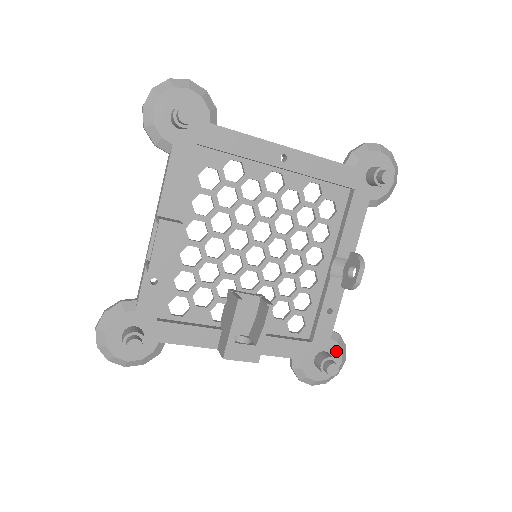
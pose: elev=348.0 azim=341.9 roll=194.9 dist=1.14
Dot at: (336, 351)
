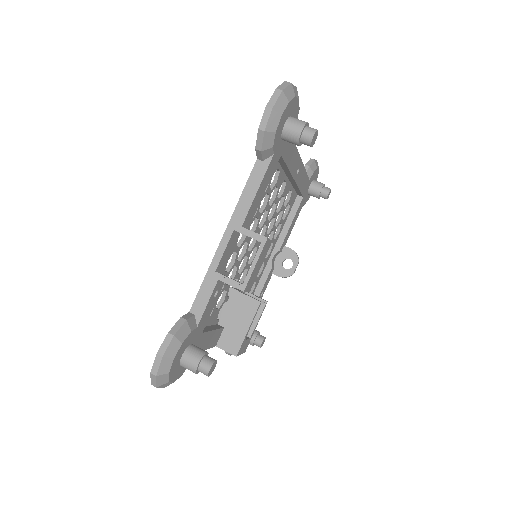
Dot at: occluded
